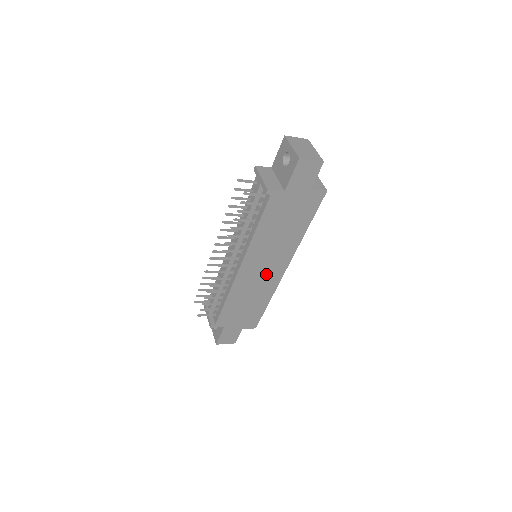
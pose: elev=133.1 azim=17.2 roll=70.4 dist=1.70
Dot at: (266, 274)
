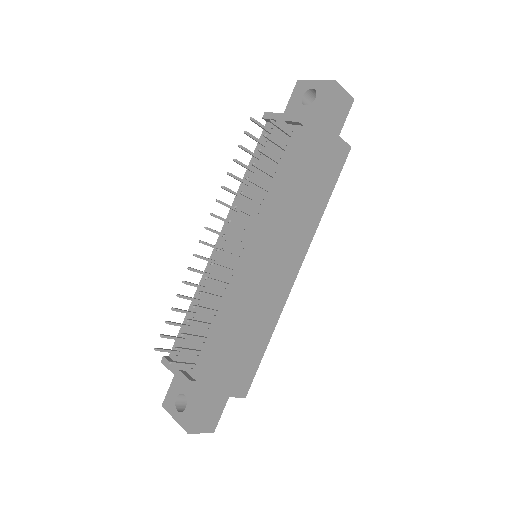
Dot at: (276, 277)
